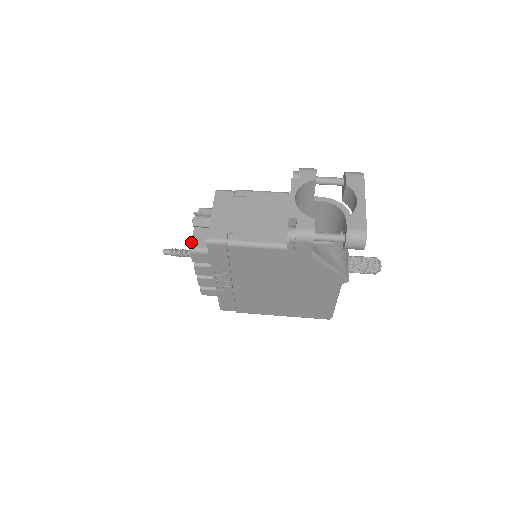
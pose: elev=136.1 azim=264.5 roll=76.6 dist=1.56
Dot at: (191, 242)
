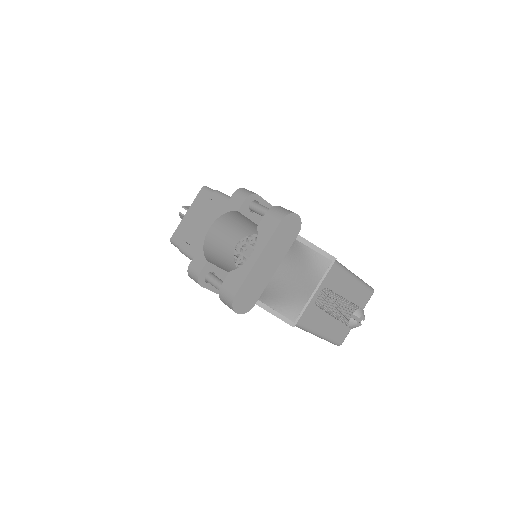
Dot at: occluded
